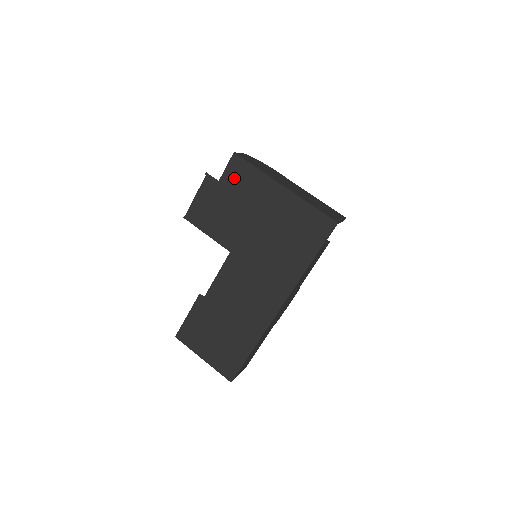
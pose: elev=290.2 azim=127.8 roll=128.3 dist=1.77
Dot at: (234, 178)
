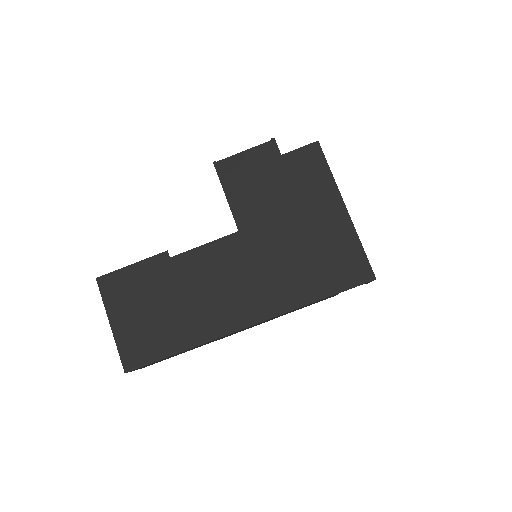
Dot at: (300, 164)
